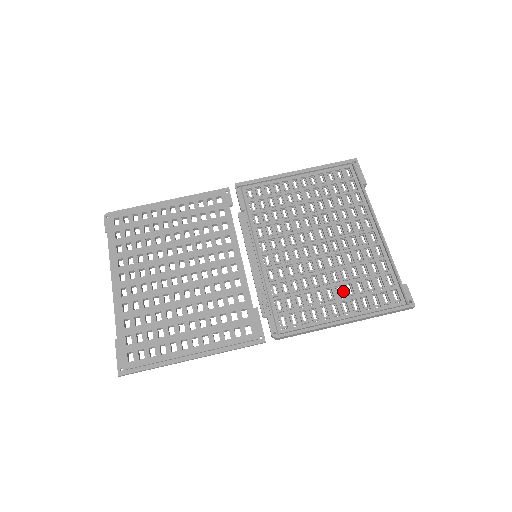
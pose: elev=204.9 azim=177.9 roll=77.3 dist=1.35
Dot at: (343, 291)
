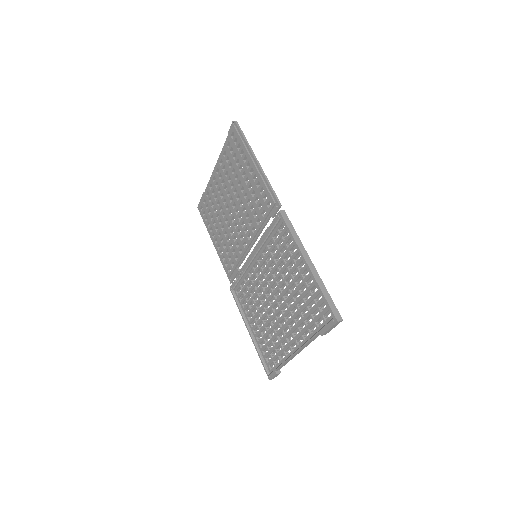
Dot at: (261, 328)
